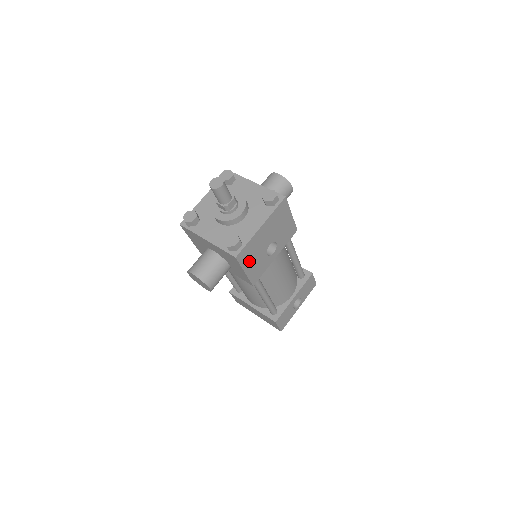
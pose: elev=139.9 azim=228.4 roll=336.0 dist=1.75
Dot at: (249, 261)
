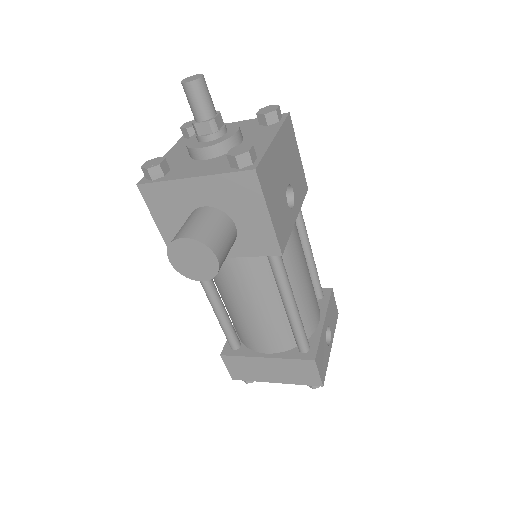
Dot at: (271, 195)
